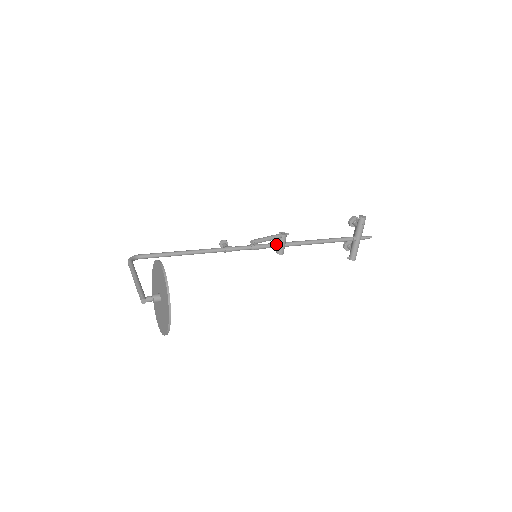
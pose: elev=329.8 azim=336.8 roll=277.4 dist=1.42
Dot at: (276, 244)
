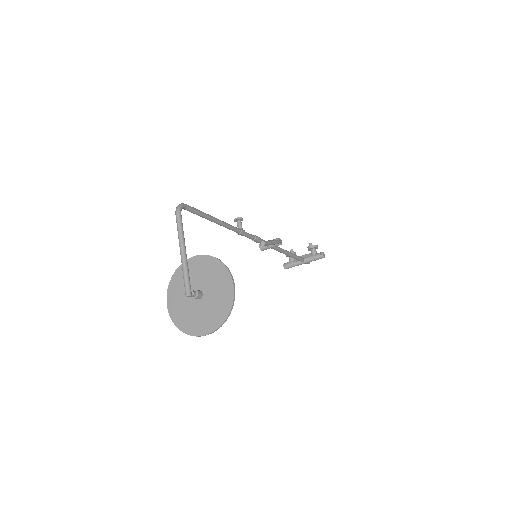
Dot at: occluded
